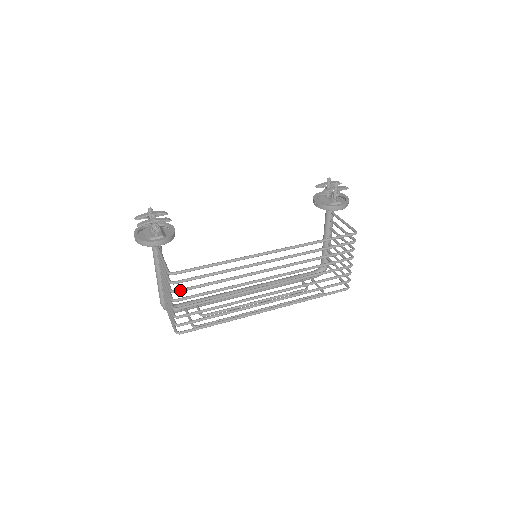
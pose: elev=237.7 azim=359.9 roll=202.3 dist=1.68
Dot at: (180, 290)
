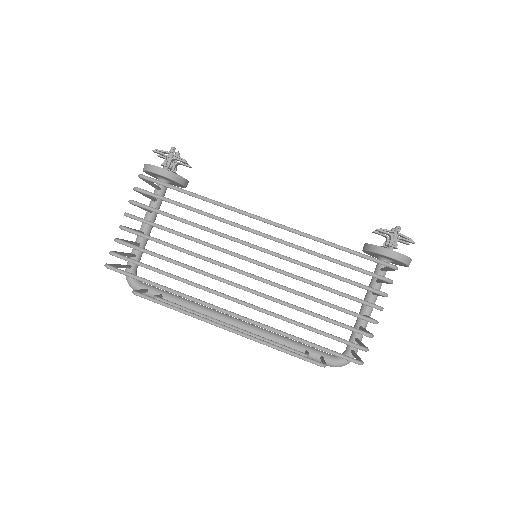
Dot at: (139, 203)
